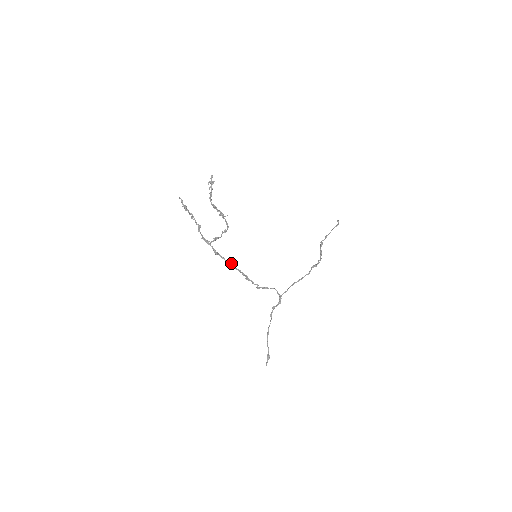
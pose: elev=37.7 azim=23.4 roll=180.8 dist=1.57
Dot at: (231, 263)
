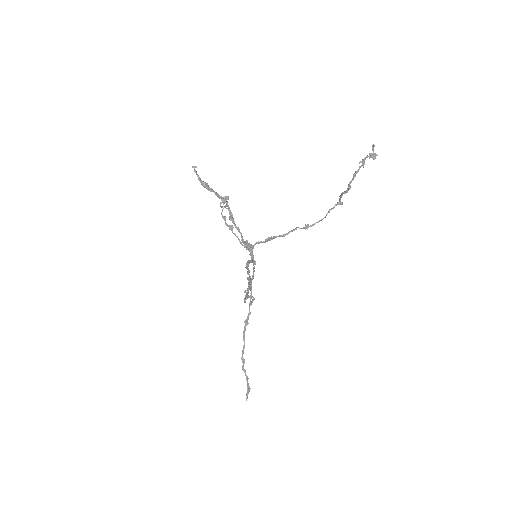
Dot at: (248, 273)
